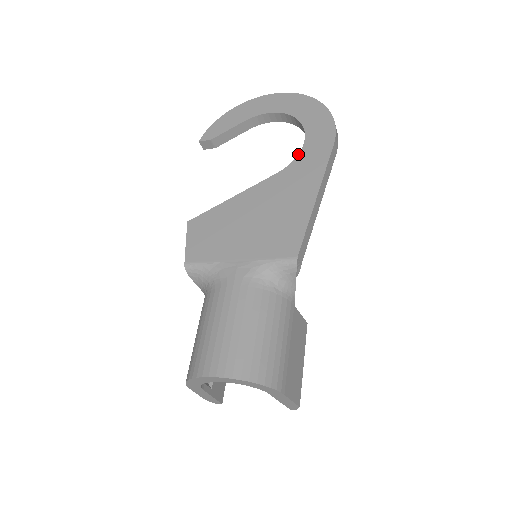
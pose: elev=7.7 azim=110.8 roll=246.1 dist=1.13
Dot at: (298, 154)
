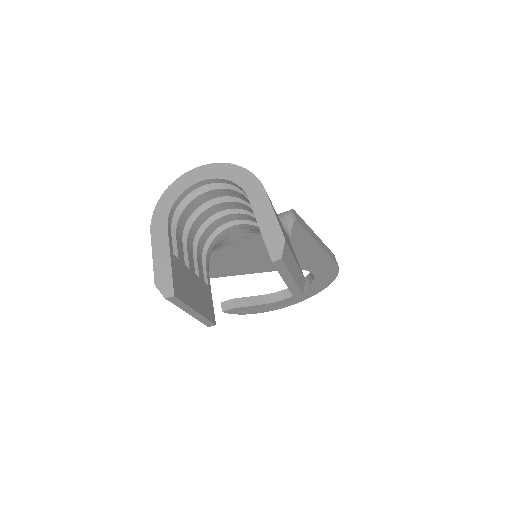
Dot at: occluded
